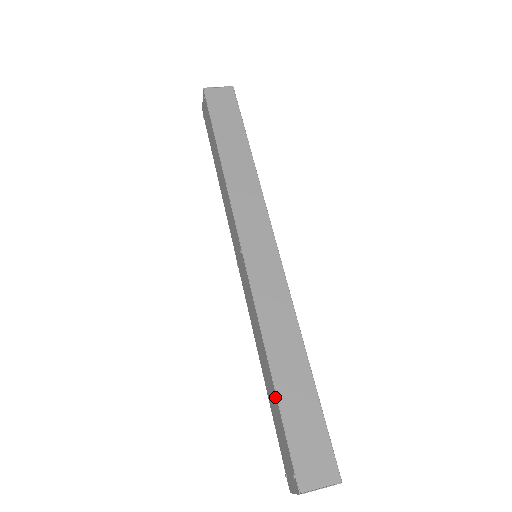
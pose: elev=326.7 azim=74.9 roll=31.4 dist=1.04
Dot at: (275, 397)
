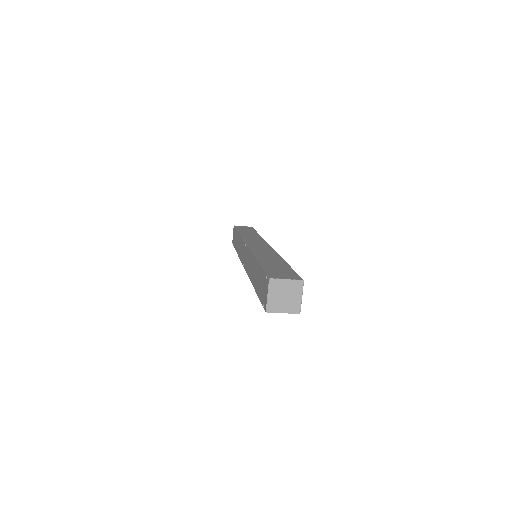
Dot at: (258, 266)
